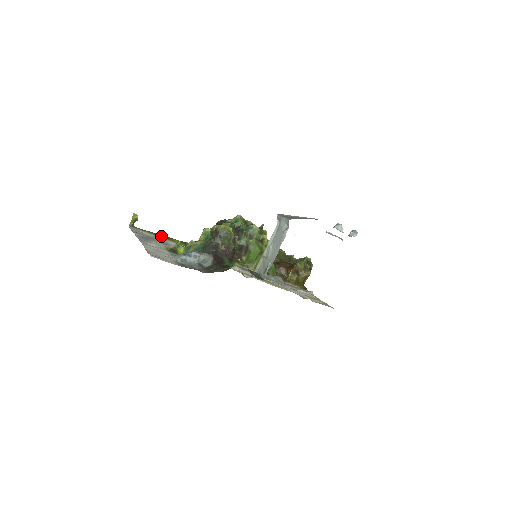
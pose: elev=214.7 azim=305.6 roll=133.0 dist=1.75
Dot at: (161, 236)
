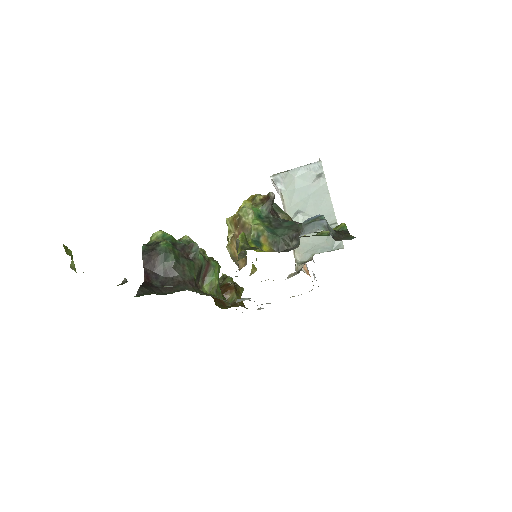
Dot at: (126, 281)
